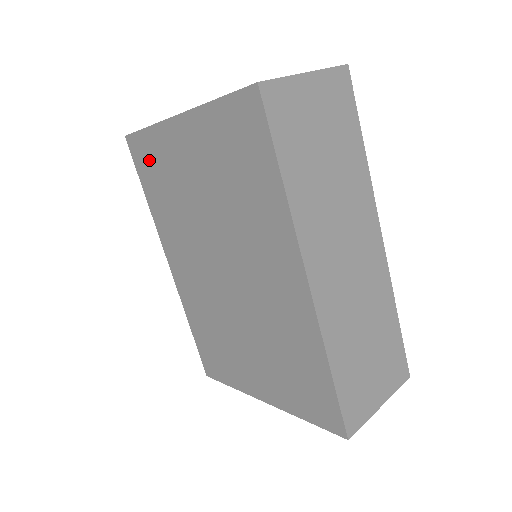
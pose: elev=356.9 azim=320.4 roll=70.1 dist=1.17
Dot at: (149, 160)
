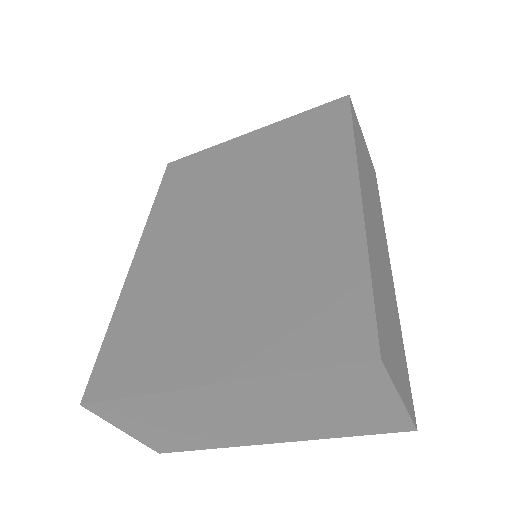
Dot at: (188, 169)
